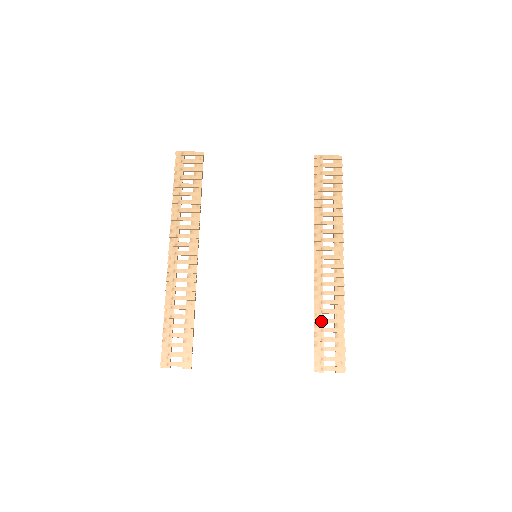
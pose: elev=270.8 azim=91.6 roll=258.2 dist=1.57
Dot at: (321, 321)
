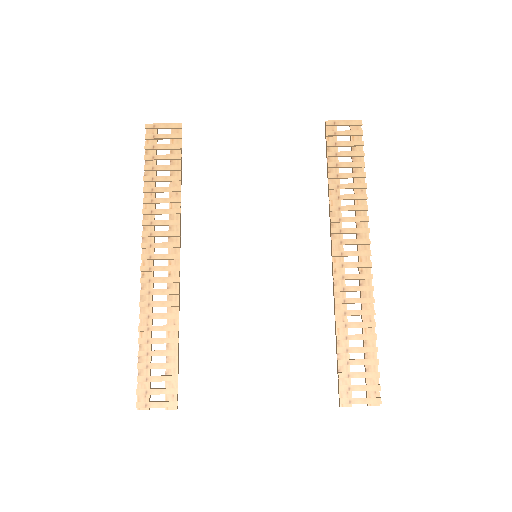
Dot at: (345, 338)
